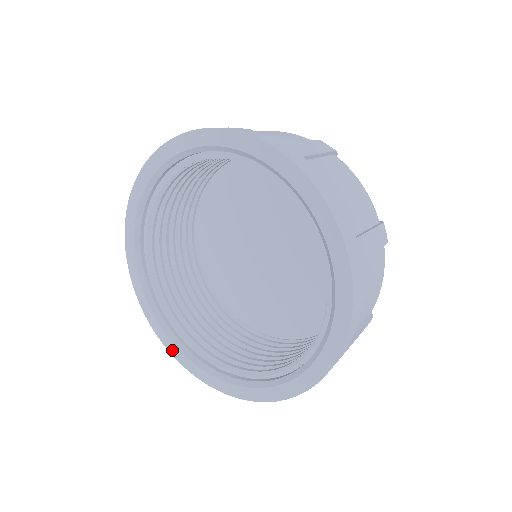
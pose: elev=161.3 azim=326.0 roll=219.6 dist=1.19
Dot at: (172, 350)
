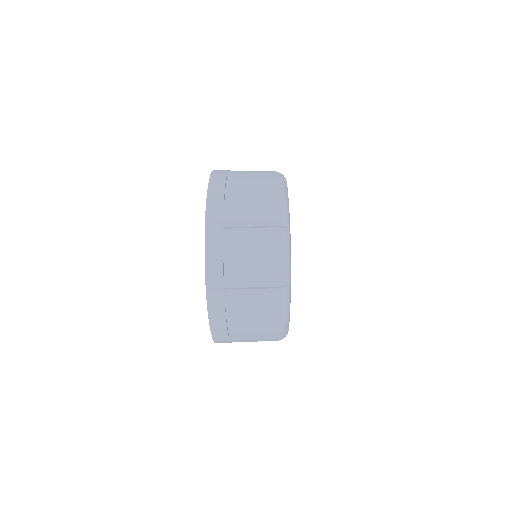
Dot at: occluded
